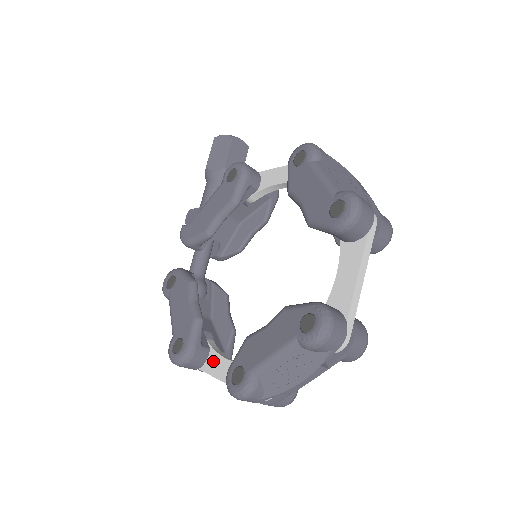
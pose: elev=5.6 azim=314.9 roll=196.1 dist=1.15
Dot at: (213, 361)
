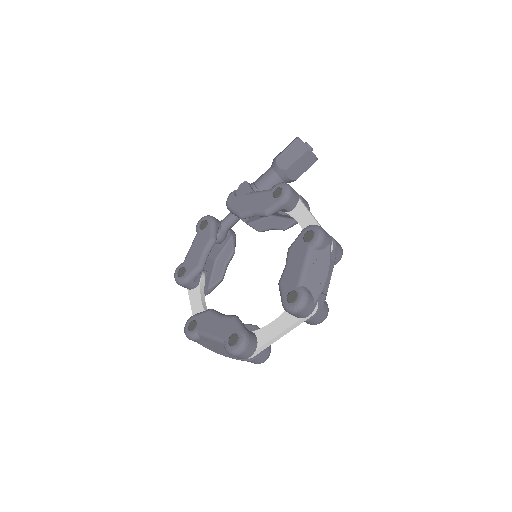
Dot at: (195, 293)
